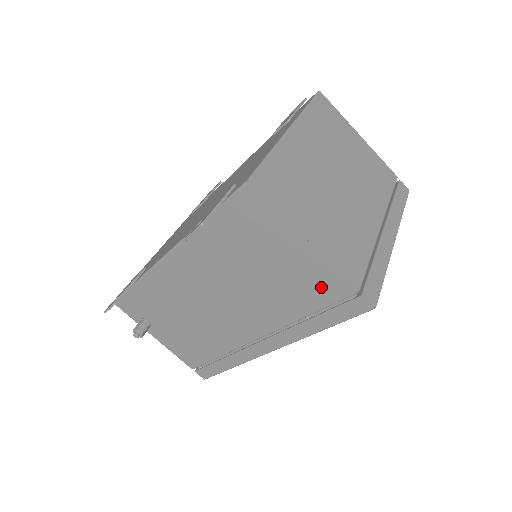
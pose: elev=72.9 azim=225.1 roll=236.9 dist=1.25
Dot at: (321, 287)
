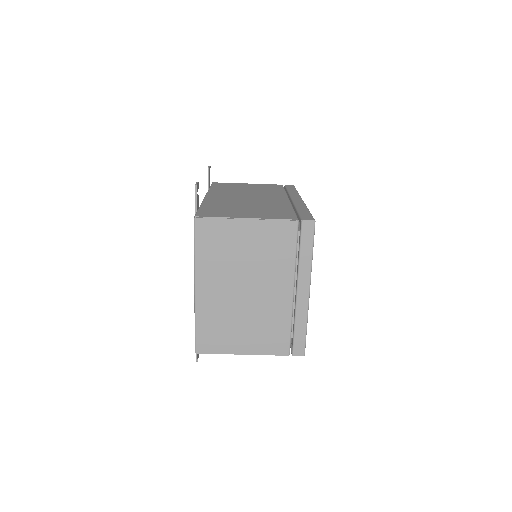
Dot at: occluded
